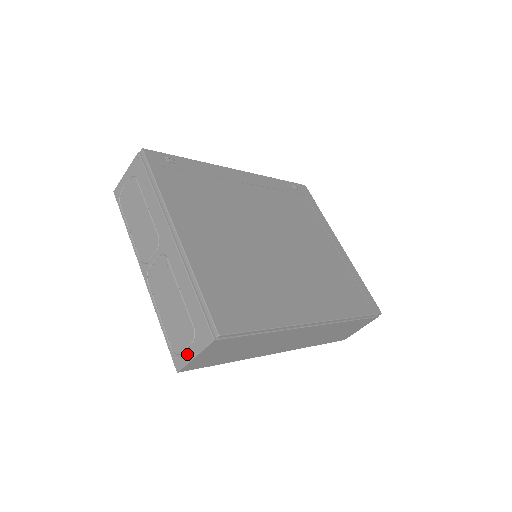
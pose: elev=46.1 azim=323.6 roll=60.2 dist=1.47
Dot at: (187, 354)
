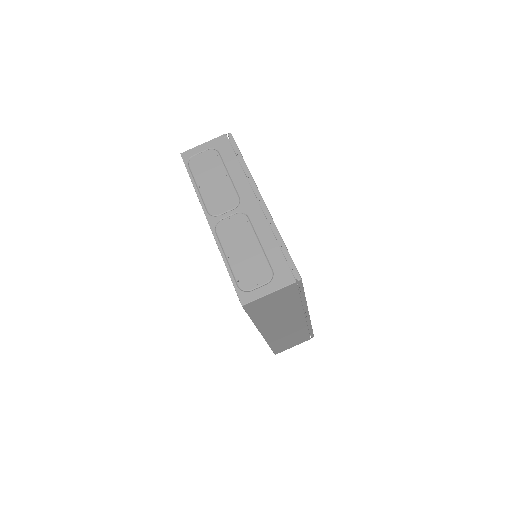
Dot at: (260, 291)
